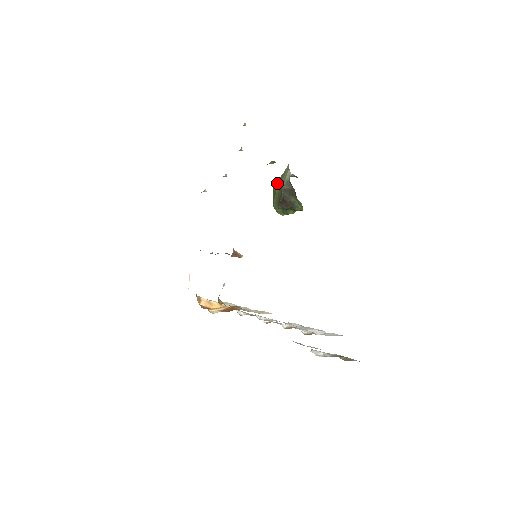
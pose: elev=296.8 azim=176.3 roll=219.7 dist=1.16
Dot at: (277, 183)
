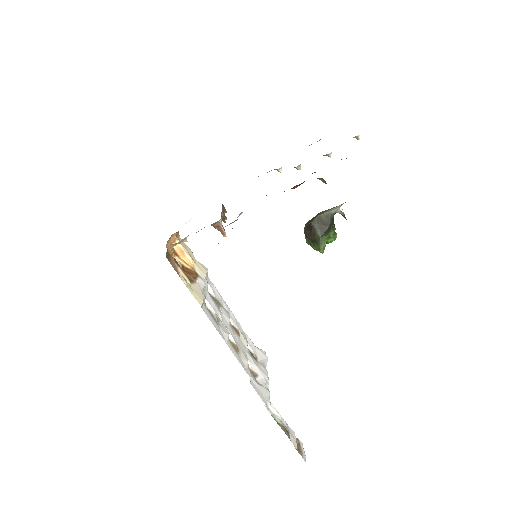
Dot at: occluded
